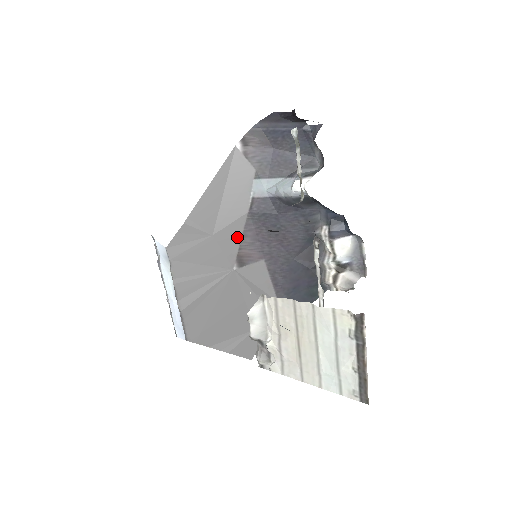
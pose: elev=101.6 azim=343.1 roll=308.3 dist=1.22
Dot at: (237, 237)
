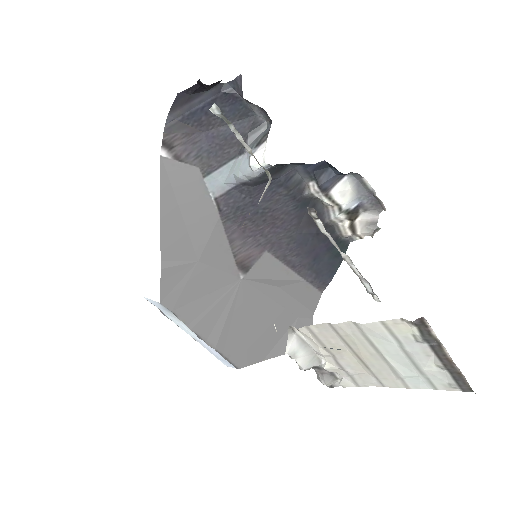
Dot at: (224, 247)
